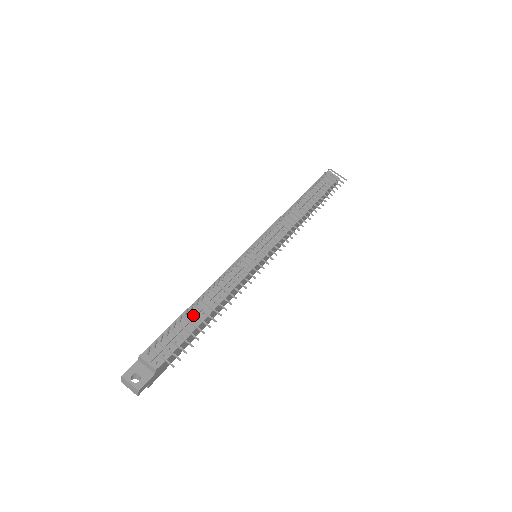
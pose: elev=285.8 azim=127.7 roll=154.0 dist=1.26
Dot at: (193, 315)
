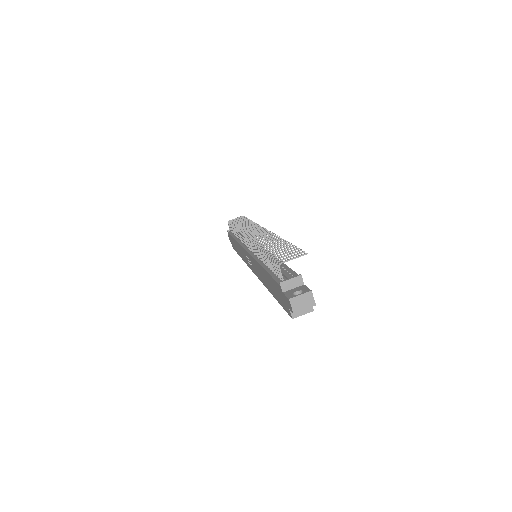
Dot at: occluded
